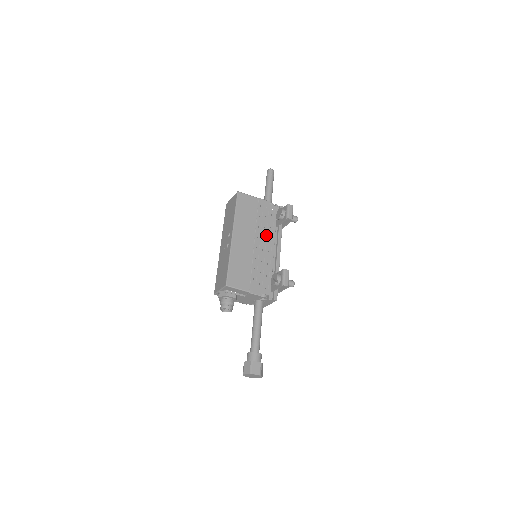
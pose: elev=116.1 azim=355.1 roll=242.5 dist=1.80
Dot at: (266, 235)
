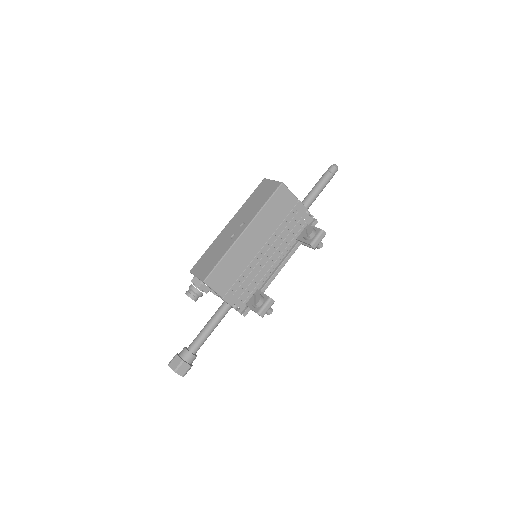
Dot at: (279, 245)
